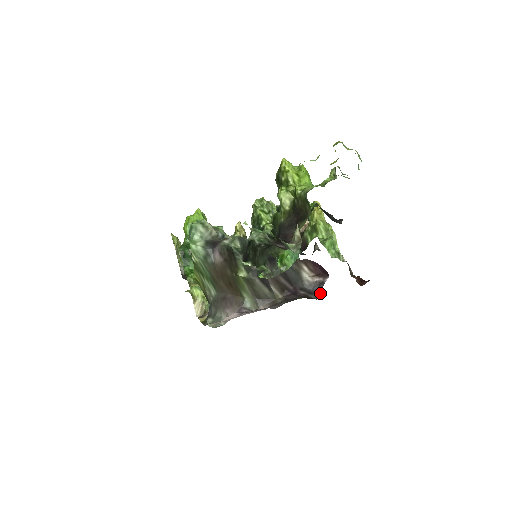
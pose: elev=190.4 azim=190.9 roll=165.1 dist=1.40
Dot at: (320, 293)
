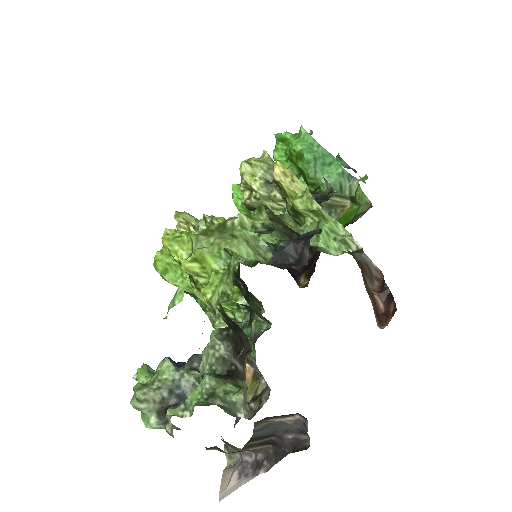
Dot at: (309, 441)
